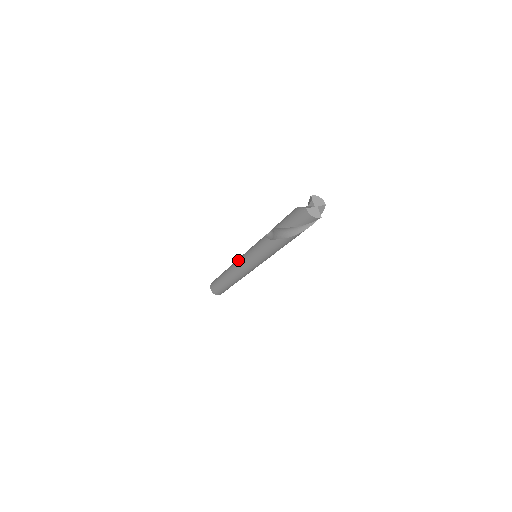
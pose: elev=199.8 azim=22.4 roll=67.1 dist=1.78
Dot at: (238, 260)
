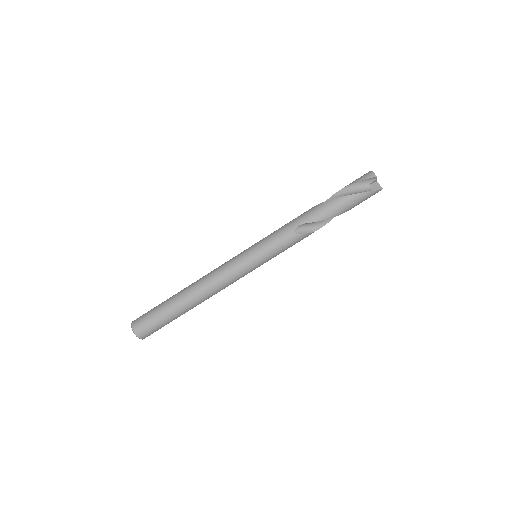
Dot at: occluded
